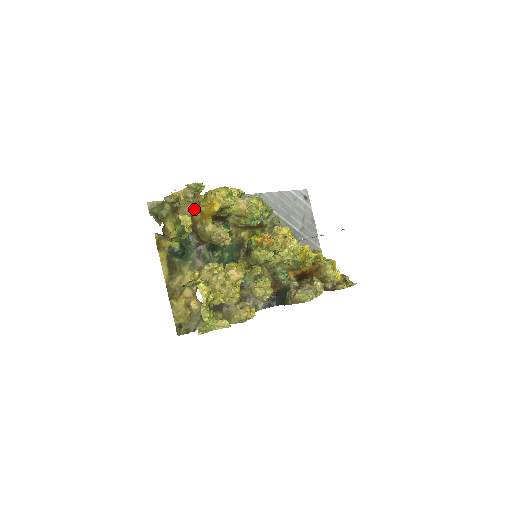
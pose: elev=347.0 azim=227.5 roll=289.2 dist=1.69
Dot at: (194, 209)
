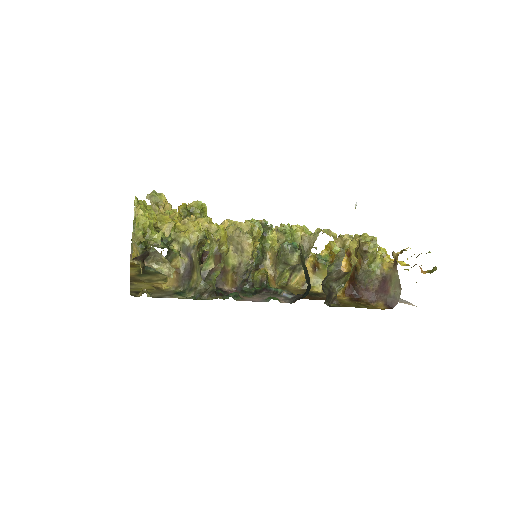
Dot at: occluded
